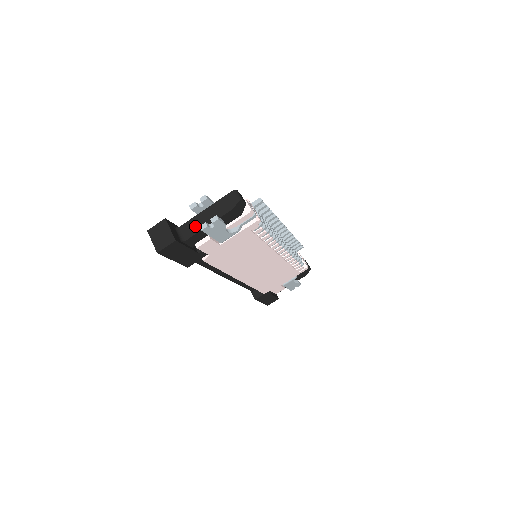
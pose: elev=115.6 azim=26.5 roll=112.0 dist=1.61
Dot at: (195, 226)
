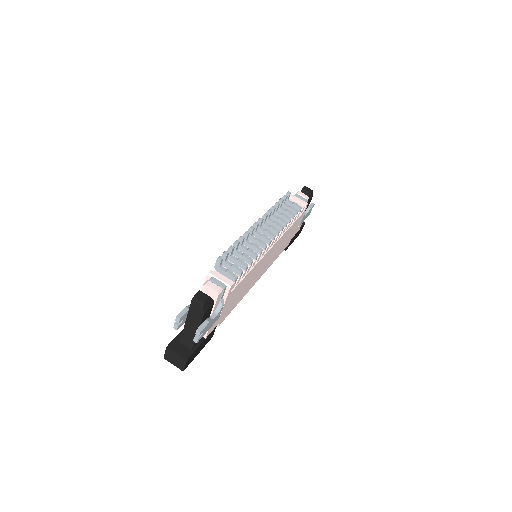
Dot at: (190, 335)
